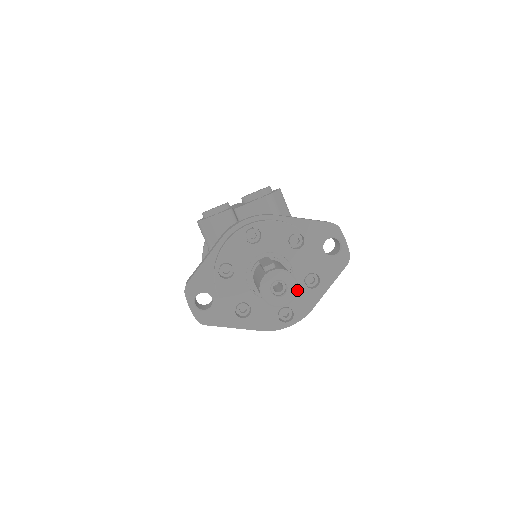
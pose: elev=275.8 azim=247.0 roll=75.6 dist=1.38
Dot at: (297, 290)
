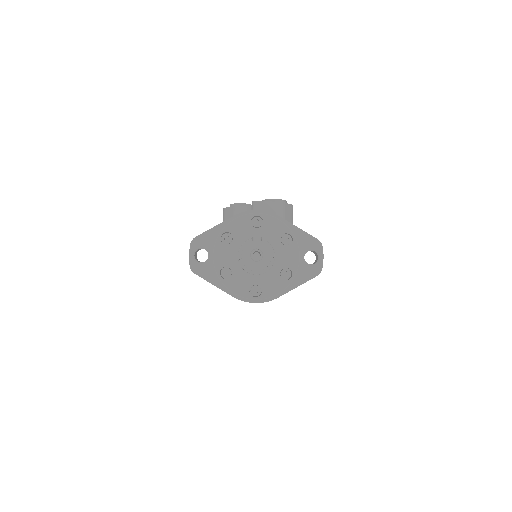
Dot at: (269, 262)
